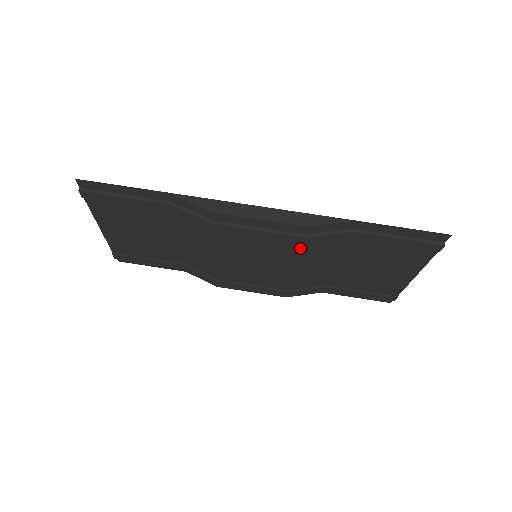
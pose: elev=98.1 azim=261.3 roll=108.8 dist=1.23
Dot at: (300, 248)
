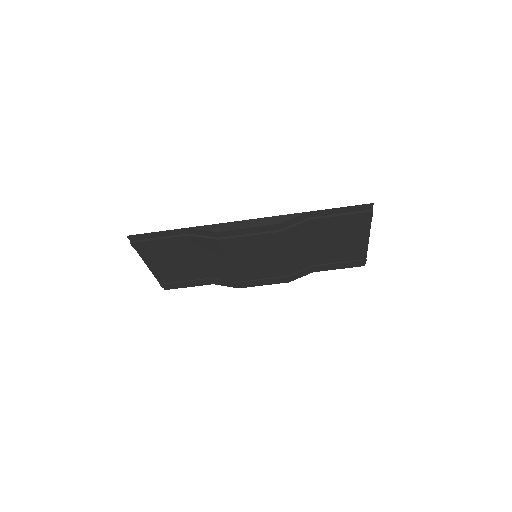
Dot at: (281, 240)
